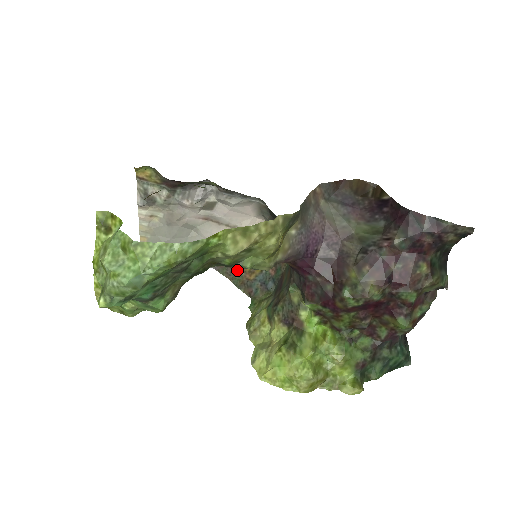
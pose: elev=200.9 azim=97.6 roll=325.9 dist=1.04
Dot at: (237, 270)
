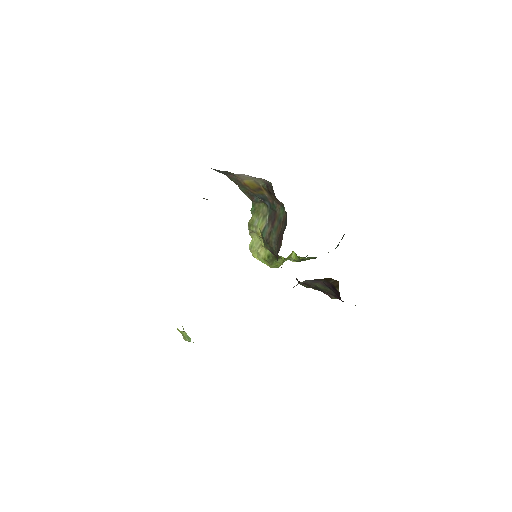
Dot at: (243, 185)
